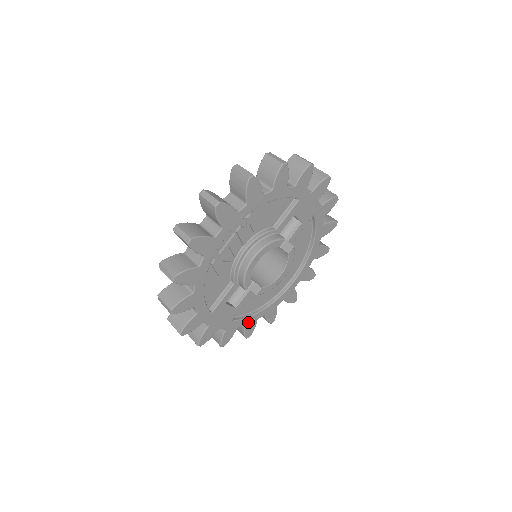
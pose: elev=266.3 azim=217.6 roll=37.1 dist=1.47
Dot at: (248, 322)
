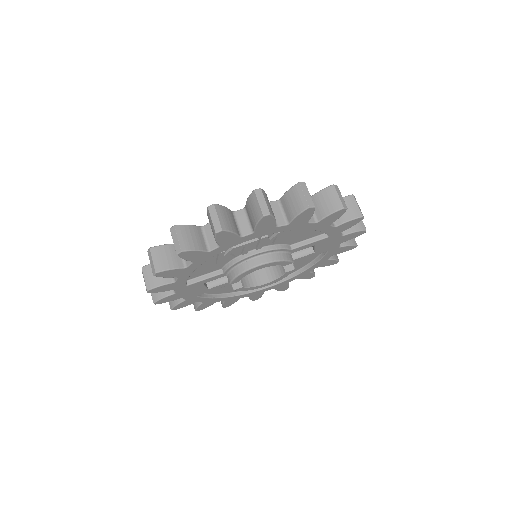
Dot at: (208, 301)
